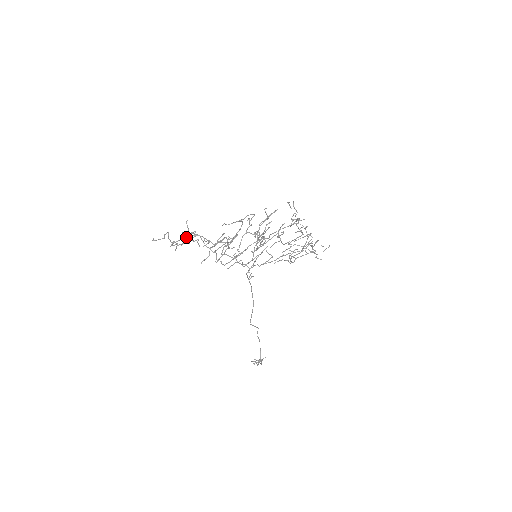
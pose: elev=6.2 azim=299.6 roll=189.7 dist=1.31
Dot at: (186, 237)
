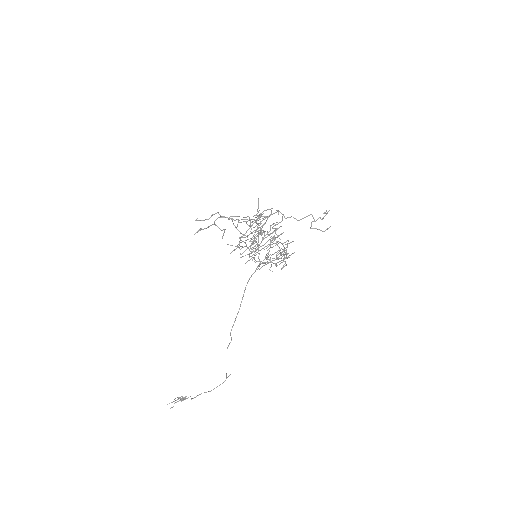
Dot at: (259, 214)
